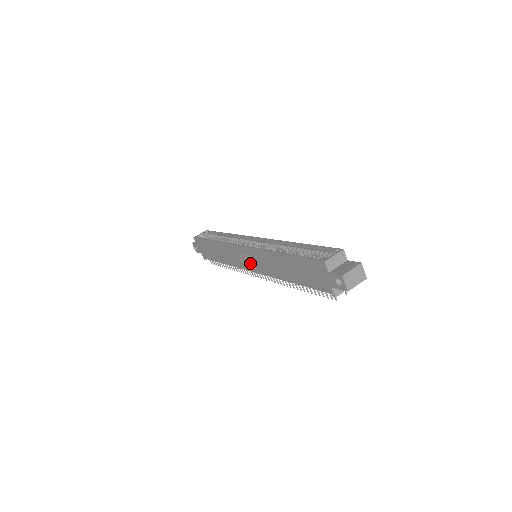
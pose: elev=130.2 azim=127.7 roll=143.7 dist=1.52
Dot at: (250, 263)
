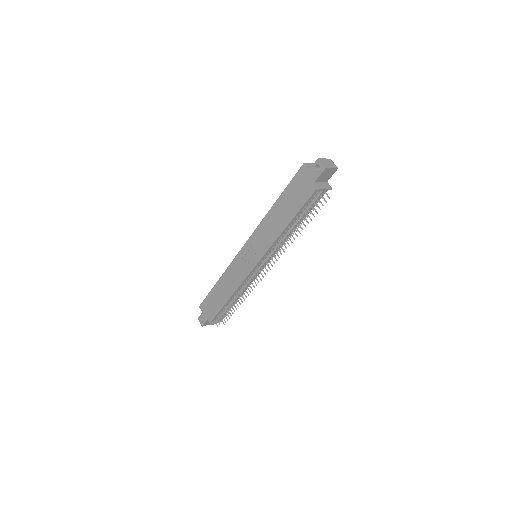
Dot at: (252, 257)
